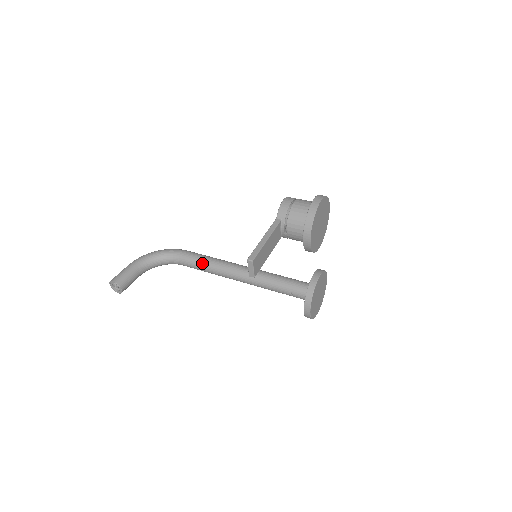
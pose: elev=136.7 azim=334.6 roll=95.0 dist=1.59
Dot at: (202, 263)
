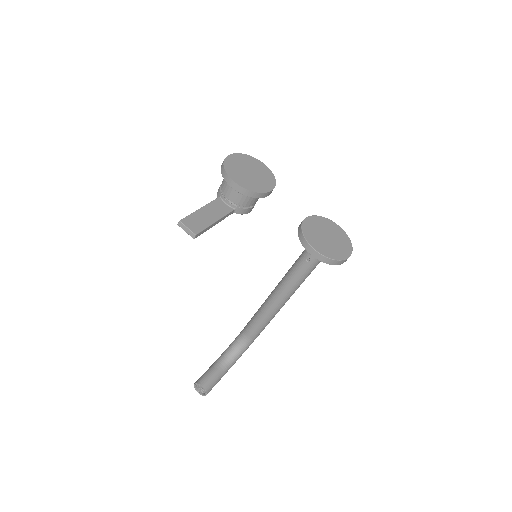
Dot at: (254, 317)
